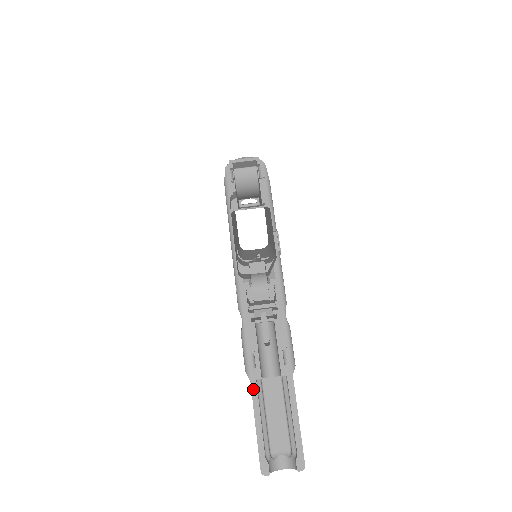
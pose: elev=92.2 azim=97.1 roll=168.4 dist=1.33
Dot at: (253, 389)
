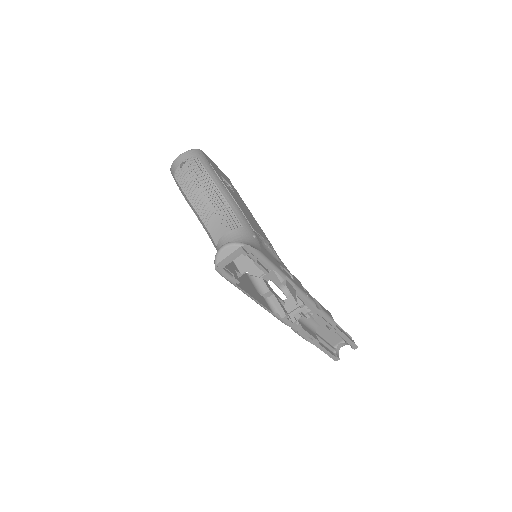
Dot at: occluded
